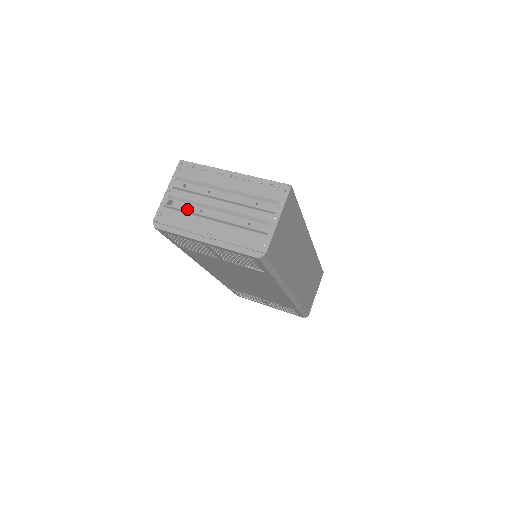
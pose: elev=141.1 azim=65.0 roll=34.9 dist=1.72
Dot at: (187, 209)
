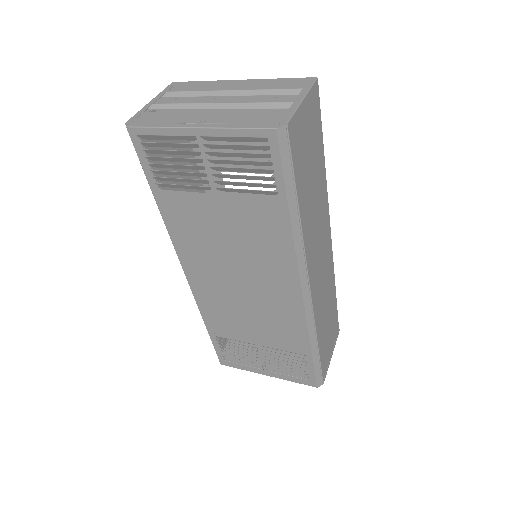
Dot at: occluded
